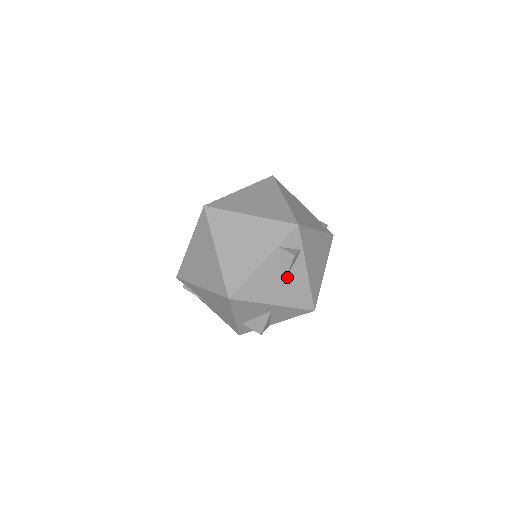
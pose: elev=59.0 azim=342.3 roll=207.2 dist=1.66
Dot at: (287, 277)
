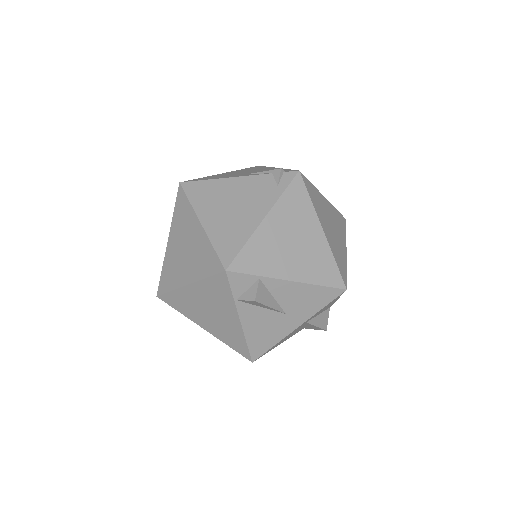
Dot at: (279, 304)
